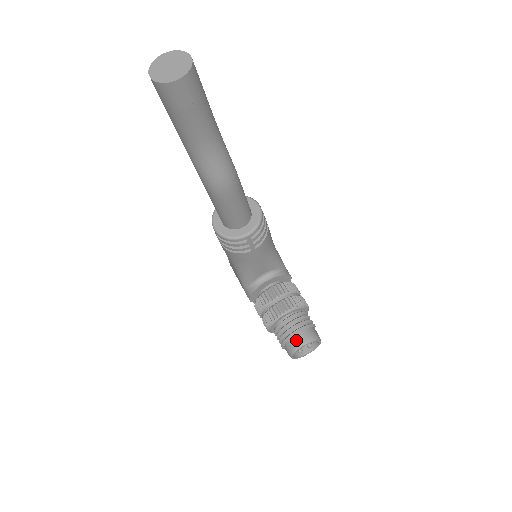
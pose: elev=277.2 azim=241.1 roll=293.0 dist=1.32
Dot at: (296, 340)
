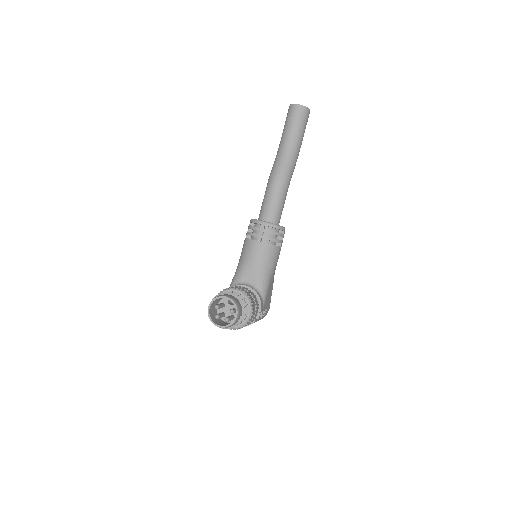
Dot at: (225, 294)
